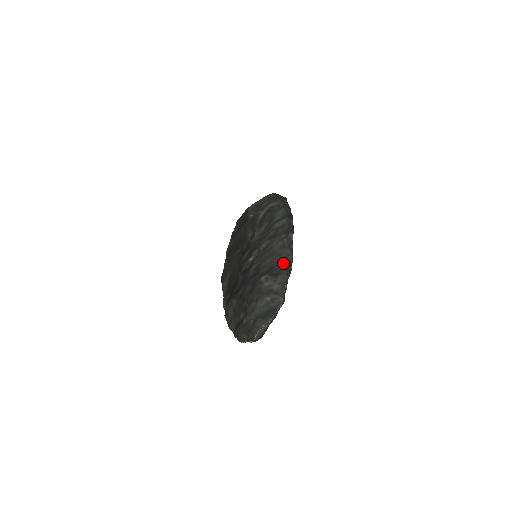
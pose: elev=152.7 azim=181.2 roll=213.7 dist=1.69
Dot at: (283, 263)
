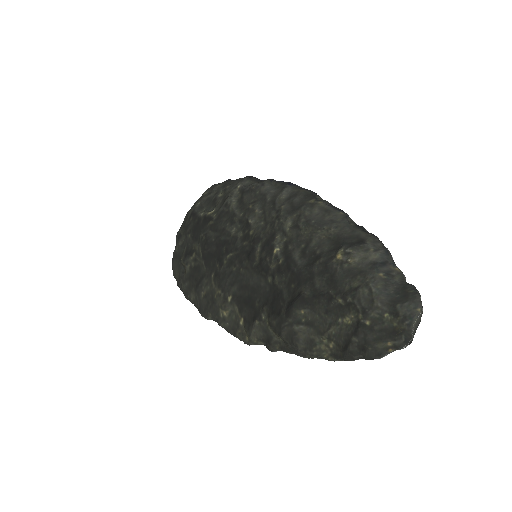
Dot at: (350, 228)
